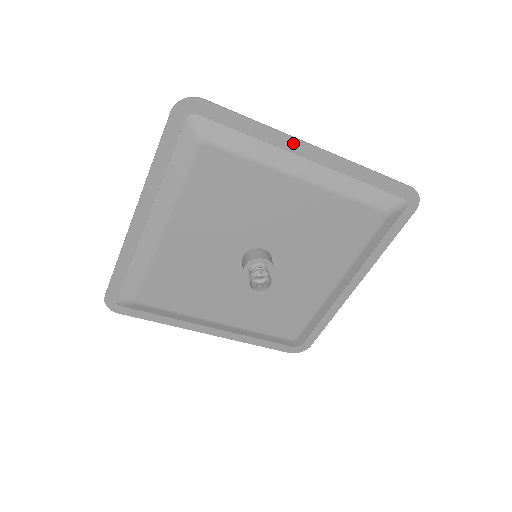
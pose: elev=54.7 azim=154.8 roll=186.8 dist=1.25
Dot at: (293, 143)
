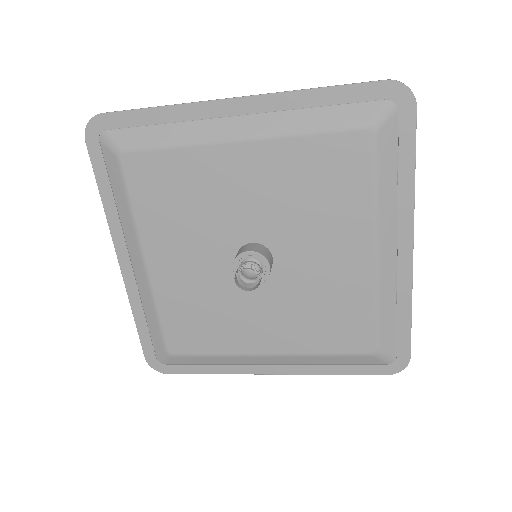
Dot at: (408, 222)
